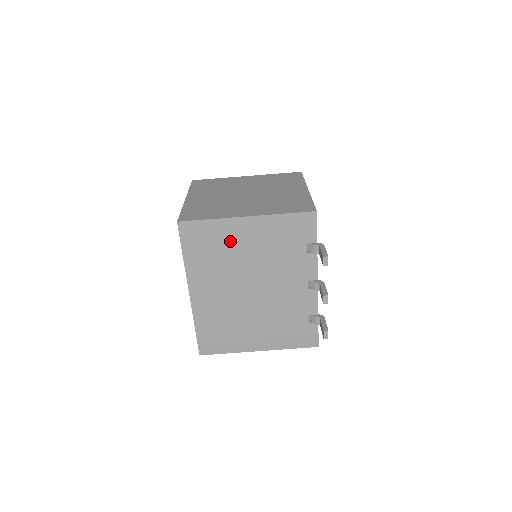
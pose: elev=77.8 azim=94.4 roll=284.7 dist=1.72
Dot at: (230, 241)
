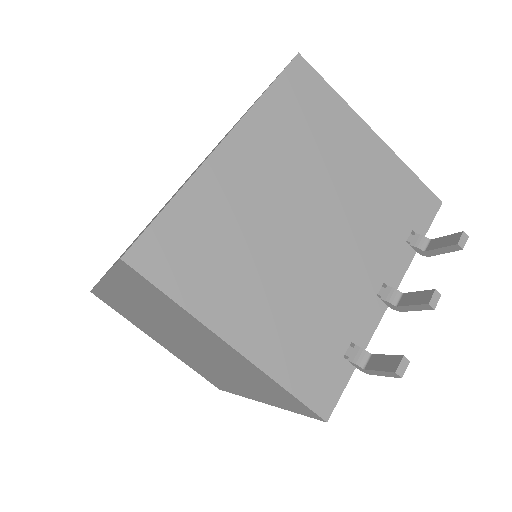
Dot at: (336, 136)
